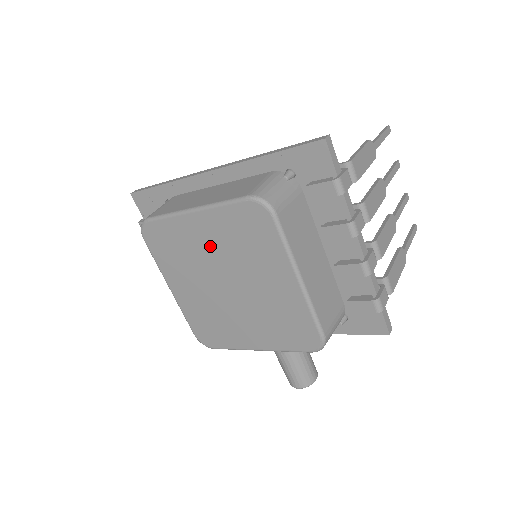
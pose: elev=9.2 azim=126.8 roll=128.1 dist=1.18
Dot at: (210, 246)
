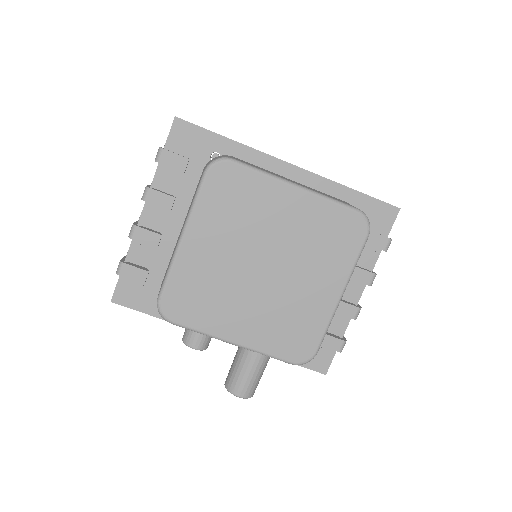
Dot at: (283, 225)
